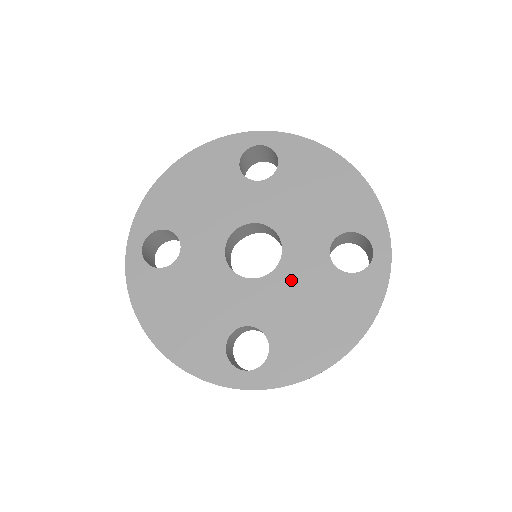
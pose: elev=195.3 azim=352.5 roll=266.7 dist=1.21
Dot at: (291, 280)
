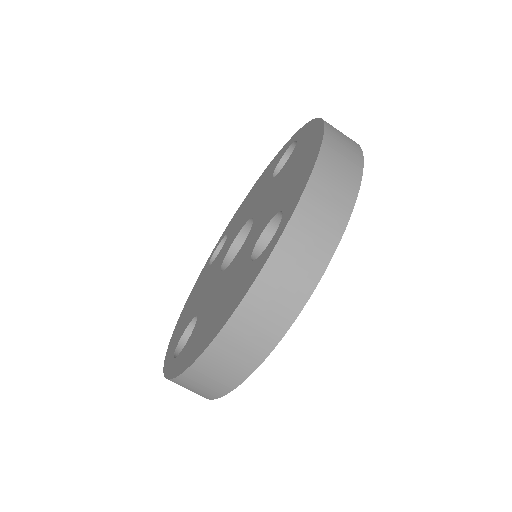
Dot at: (230, 271)
